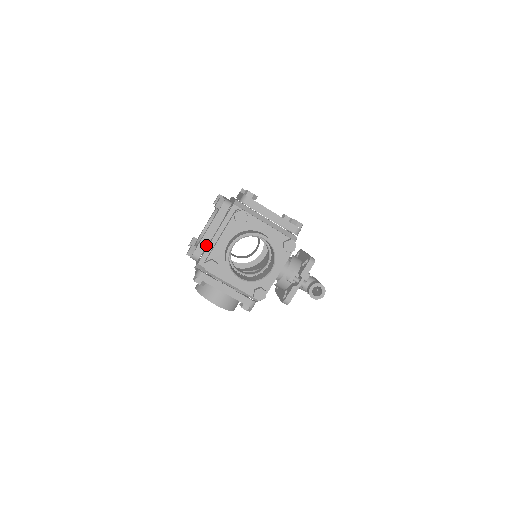
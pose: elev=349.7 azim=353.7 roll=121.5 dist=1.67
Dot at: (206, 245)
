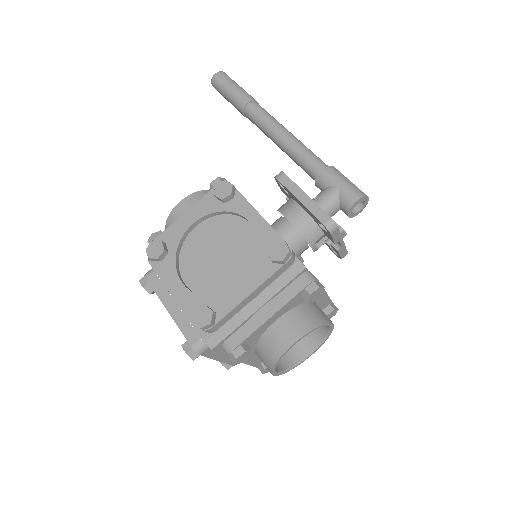
Dot at: occluded
